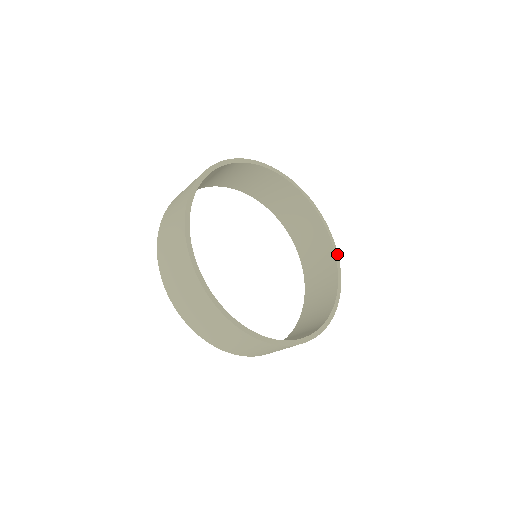
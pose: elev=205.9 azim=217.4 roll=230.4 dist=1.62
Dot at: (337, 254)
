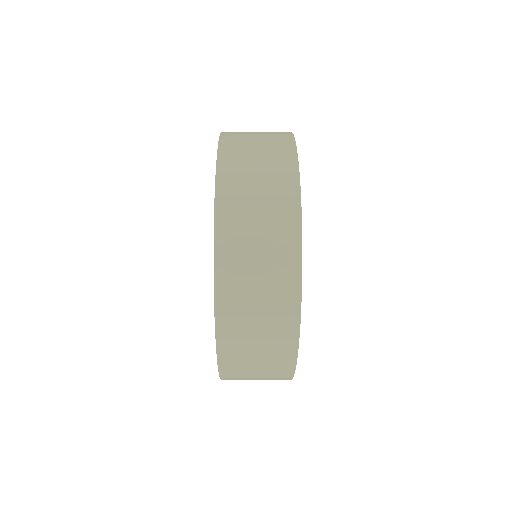
Dot at: occluded
